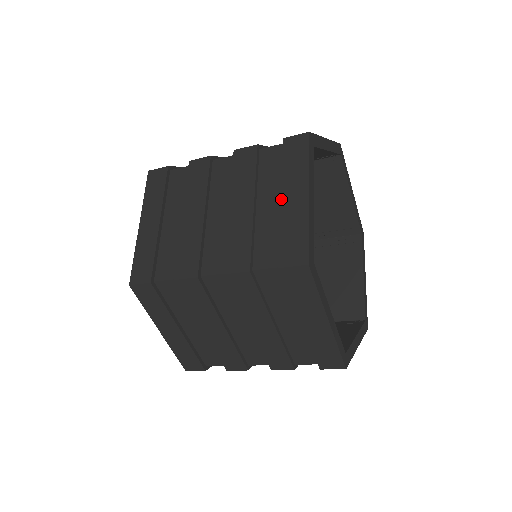
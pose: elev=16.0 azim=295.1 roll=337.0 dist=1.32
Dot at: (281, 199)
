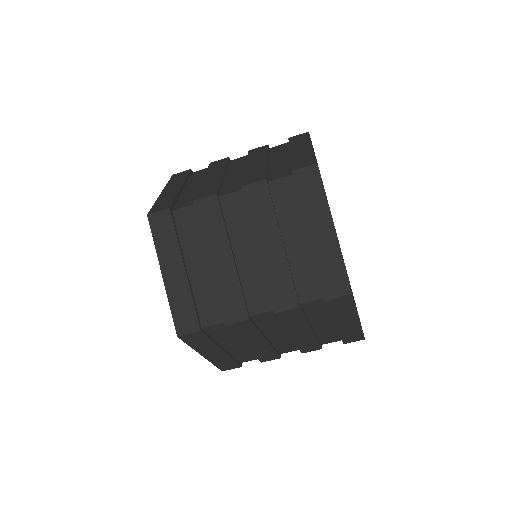
Dot at: (290, 152)
